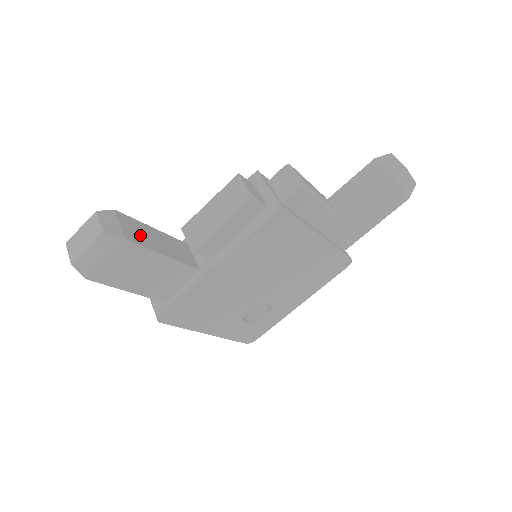
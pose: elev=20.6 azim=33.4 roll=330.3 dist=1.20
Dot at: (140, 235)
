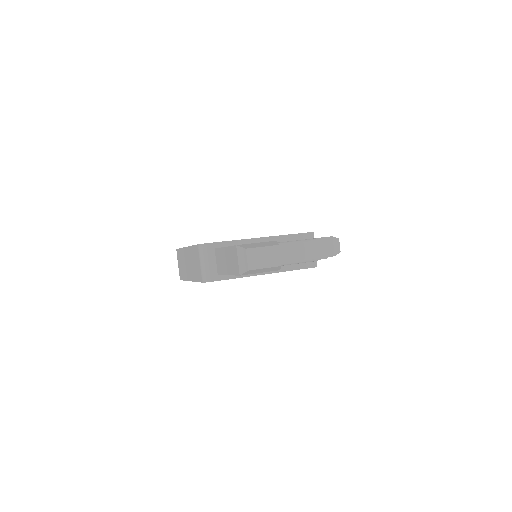
Dot at: occluded
